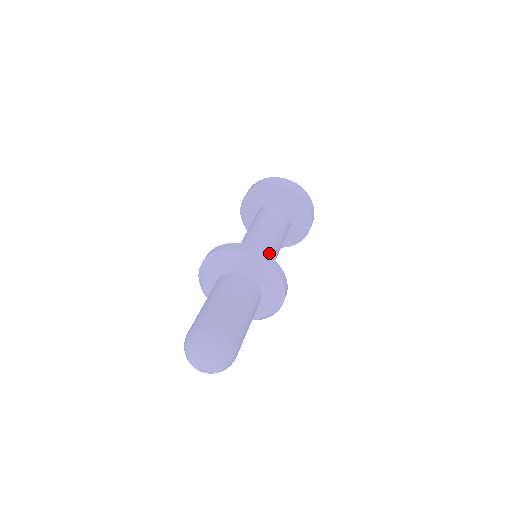
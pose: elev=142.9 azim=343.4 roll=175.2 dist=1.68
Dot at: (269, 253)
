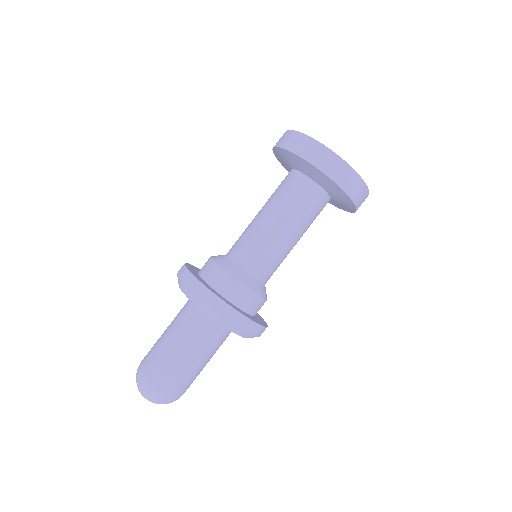
Dot at: (261, 272)
